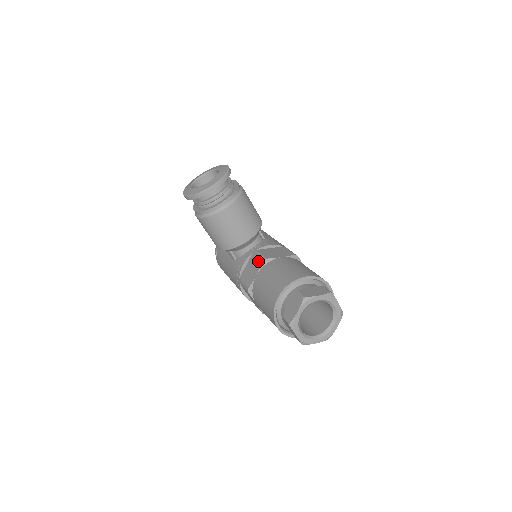
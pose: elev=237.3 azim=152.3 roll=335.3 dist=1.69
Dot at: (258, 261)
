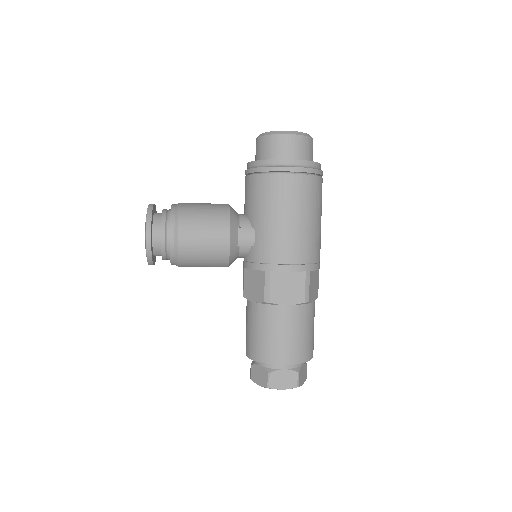
Dot at: occluded
